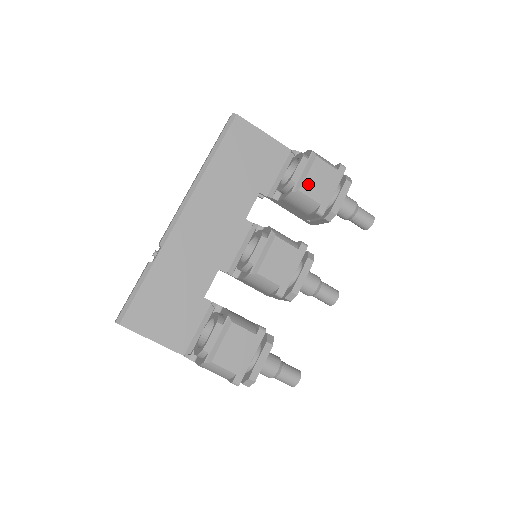
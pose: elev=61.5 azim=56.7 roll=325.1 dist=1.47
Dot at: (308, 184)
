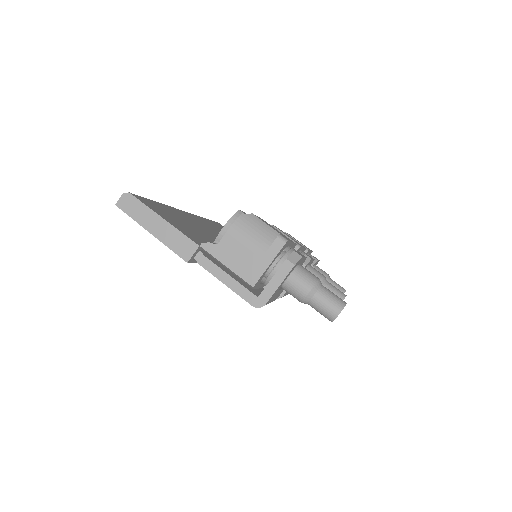
Dot at: occluded
